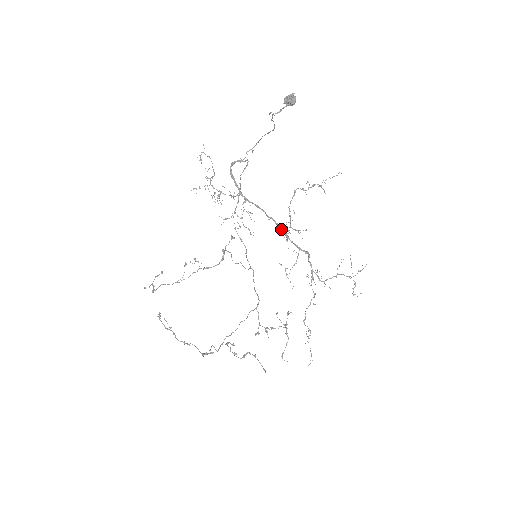
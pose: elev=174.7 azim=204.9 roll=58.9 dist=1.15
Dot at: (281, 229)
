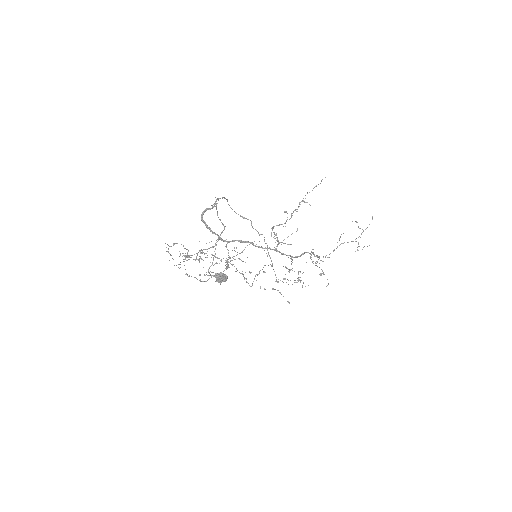
Dot at: occluded
